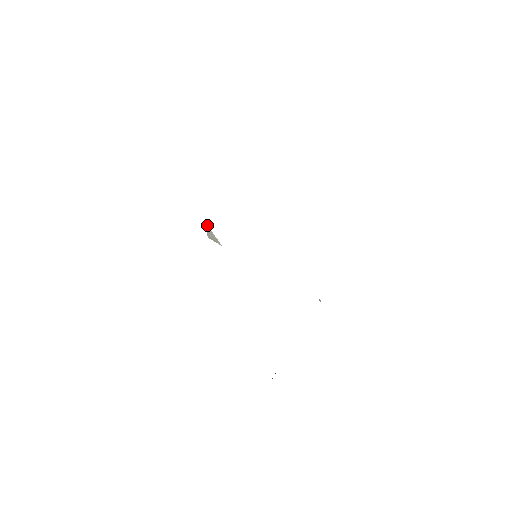
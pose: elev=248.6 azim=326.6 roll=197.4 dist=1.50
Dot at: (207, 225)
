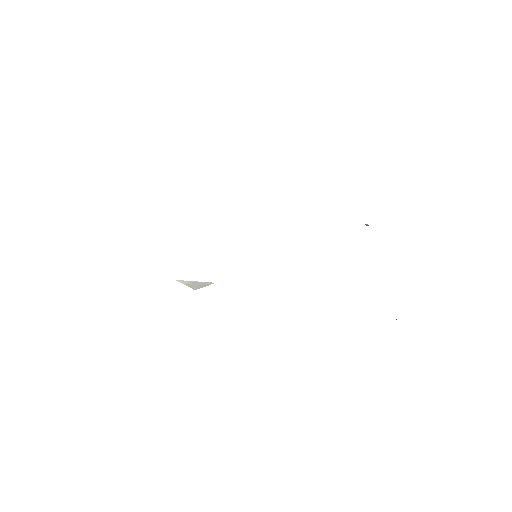
Dot at: (182, 281)
